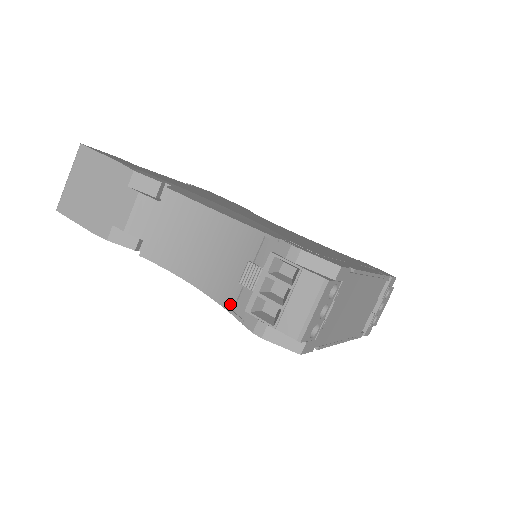
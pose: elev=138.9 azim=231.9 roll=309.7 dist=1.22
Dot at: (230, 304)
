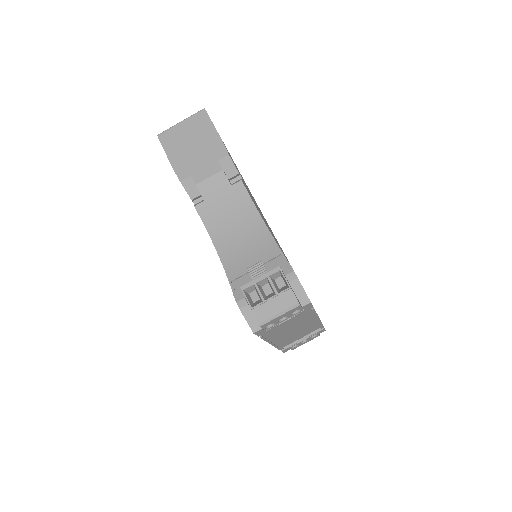
Dot at: (233, 277)
